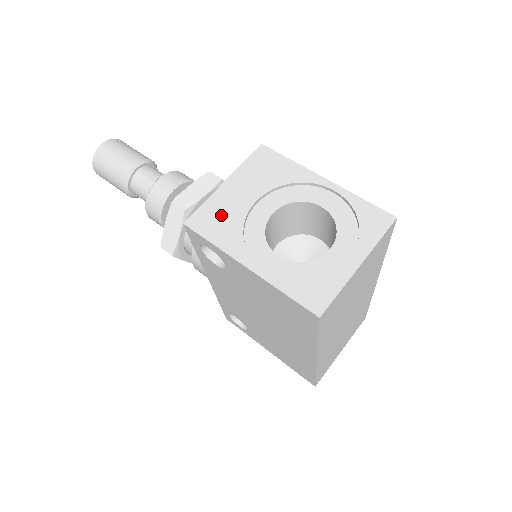
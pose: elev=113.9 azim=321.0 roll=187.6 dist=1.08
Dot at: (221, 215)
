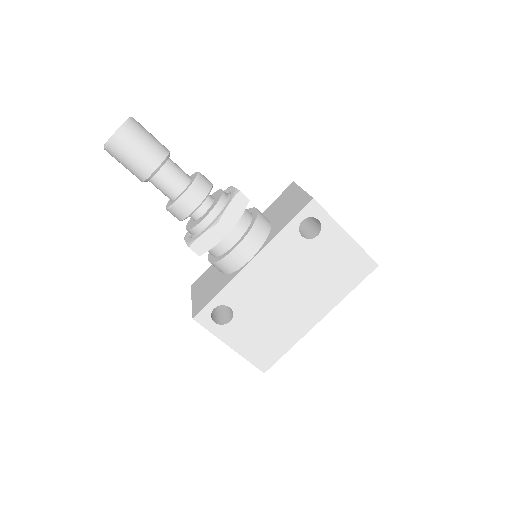
Dot at: occluded
